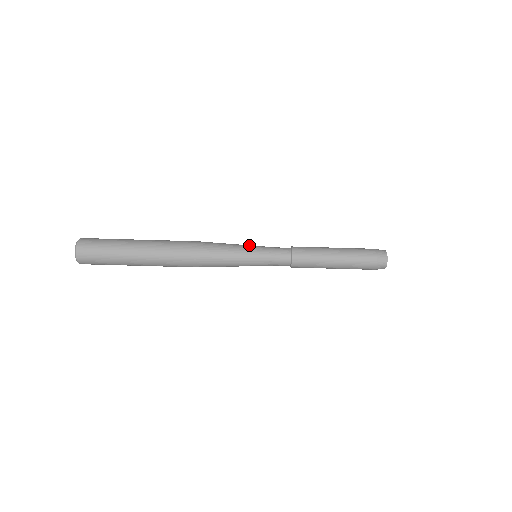
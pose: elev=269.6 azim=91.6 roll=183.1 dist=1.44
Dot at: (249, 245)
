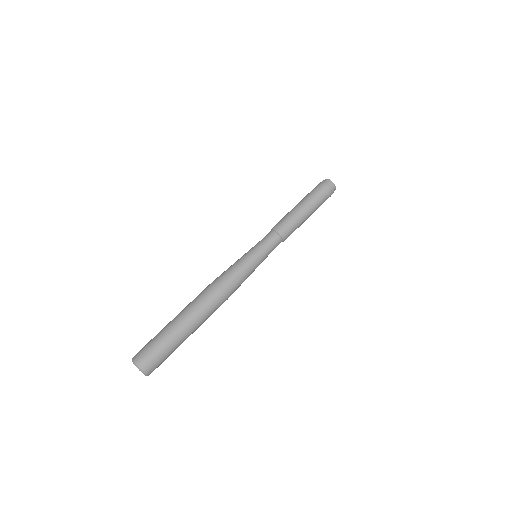
Dot at: (245, 253)
